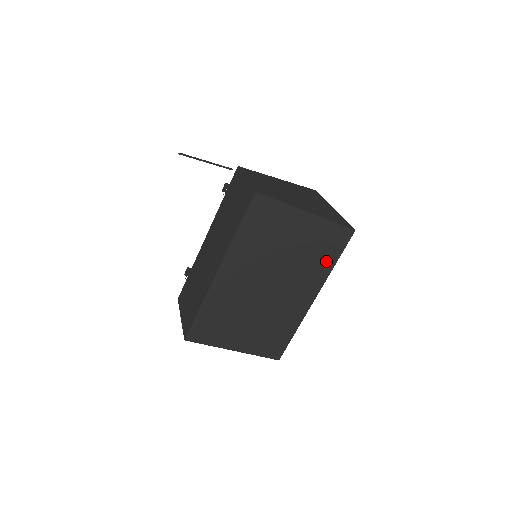
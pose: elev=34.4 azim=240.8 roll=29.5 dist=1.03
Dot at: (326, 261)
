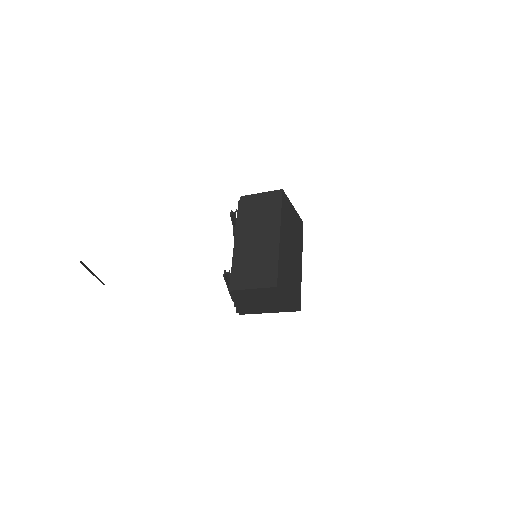
Dot at: (301, 239)
